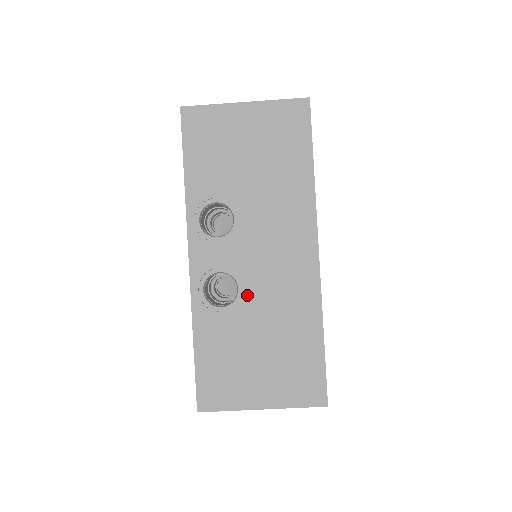
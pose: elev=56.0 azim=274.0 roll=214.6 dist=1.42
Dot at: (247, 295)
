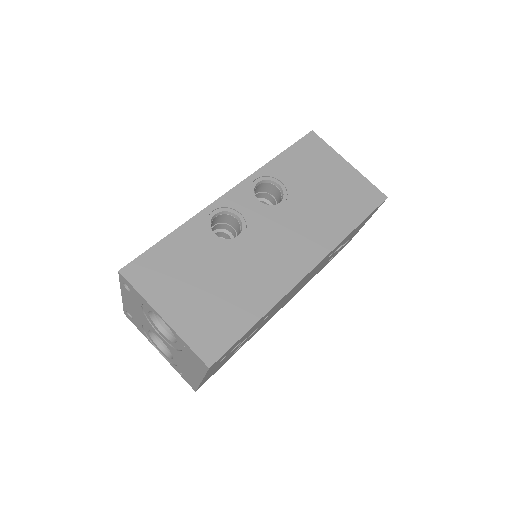
Dot at: (239, 244)
